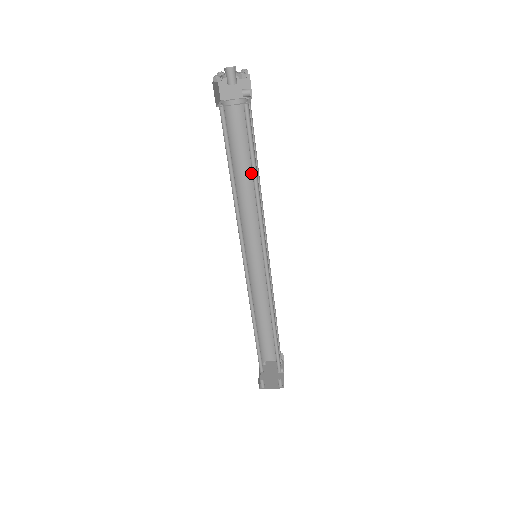
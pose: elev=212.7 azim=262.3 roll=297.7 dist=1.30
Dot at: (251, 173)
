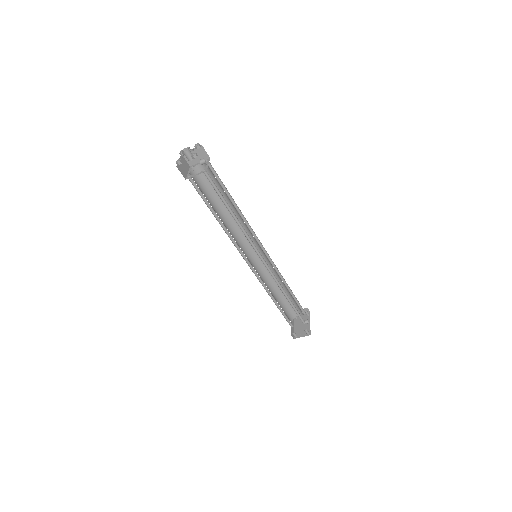
Dot at: (230, 205)
